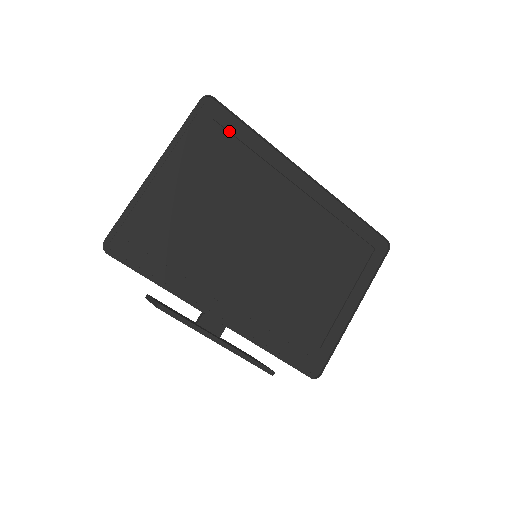
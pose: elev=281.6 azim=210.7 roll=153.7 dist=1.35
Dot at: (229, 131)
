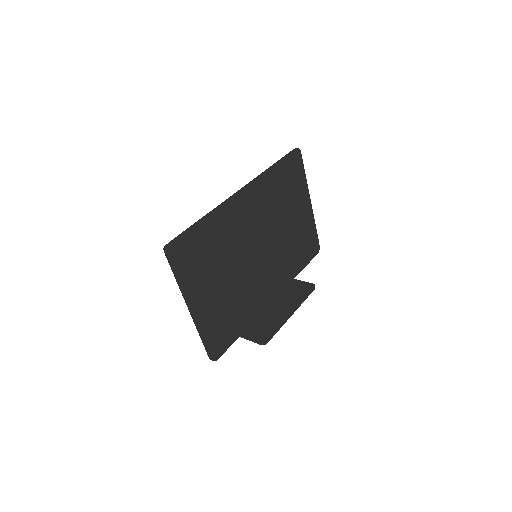
Dot at: (195, 243)
